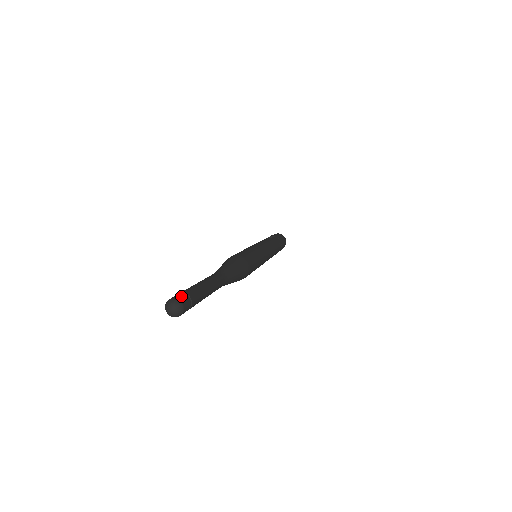
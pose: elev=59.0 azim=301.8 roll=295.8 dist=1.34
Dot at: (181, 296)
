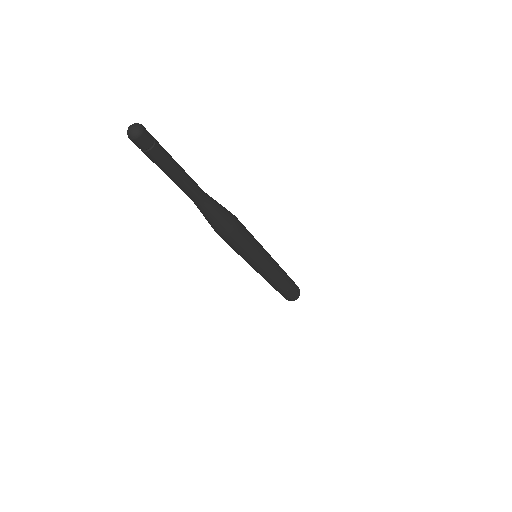
Dot at: occluded
